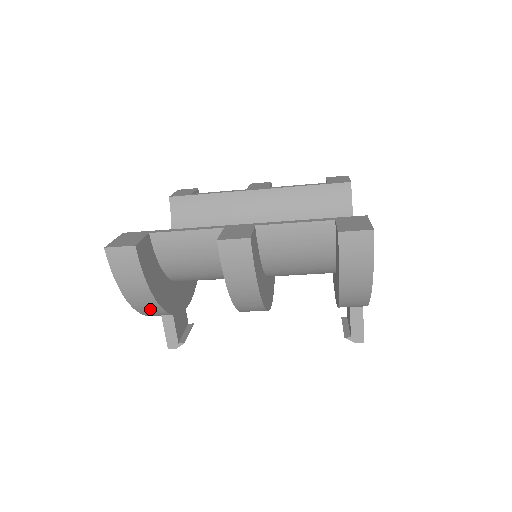
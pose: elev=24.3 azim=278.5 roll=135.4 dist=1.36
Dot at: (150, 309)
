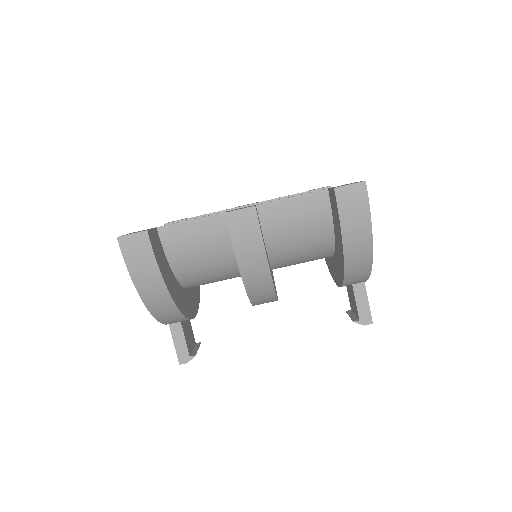
Dot at: (162, 306)
